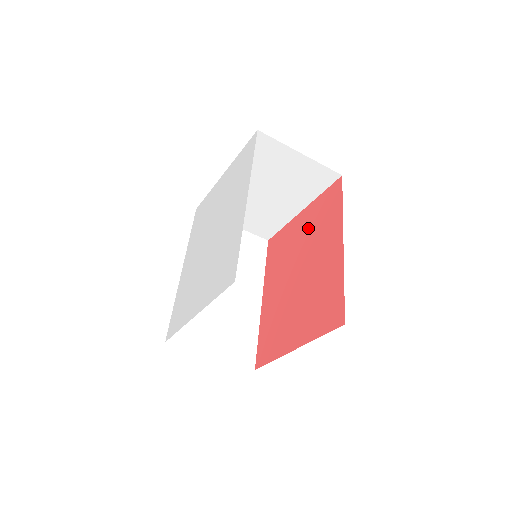
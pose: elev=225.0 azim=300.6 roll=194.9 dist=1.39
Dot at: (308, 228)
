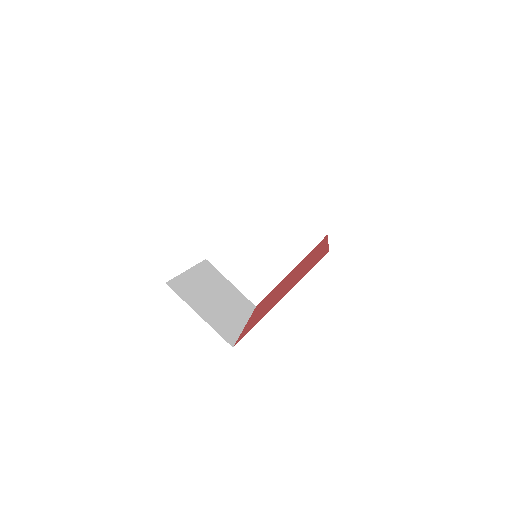
Dot at: occluded
